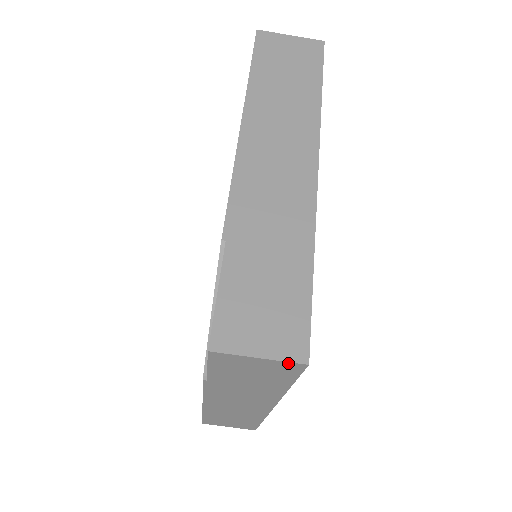
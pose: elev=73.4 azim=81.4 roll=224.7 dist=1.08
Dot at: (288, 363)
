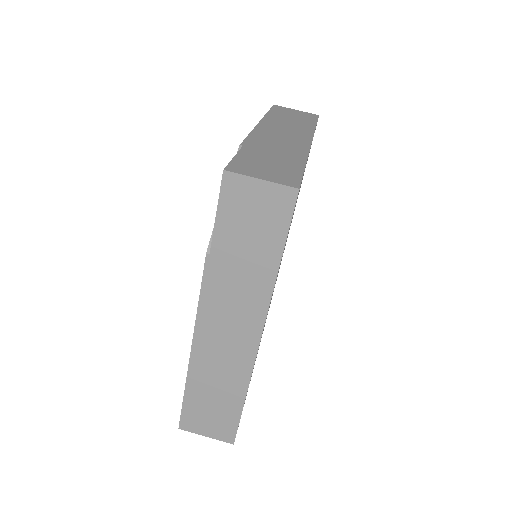
Dot at: (283, 188)
